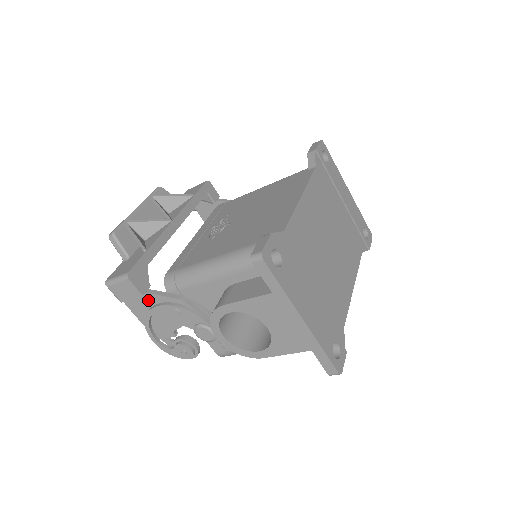
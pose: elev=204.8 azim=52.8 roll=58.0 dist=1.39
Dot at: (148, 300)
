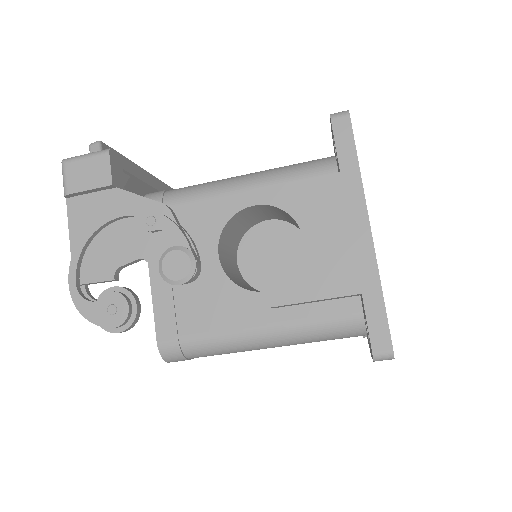
Dot at: (111, 202)
